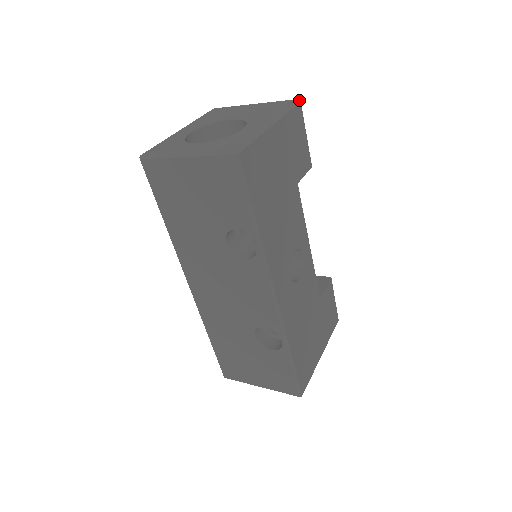
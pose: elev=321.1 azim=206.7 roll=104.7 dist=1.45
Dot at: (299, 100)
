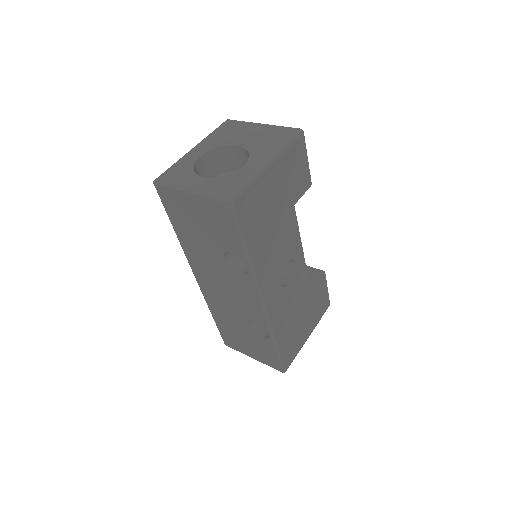
Dot at: (302, 130)
